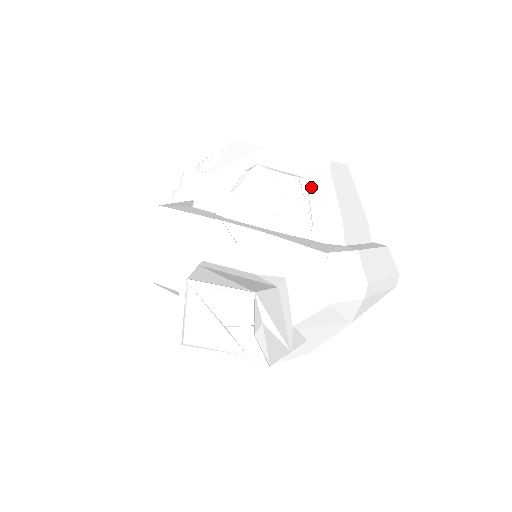
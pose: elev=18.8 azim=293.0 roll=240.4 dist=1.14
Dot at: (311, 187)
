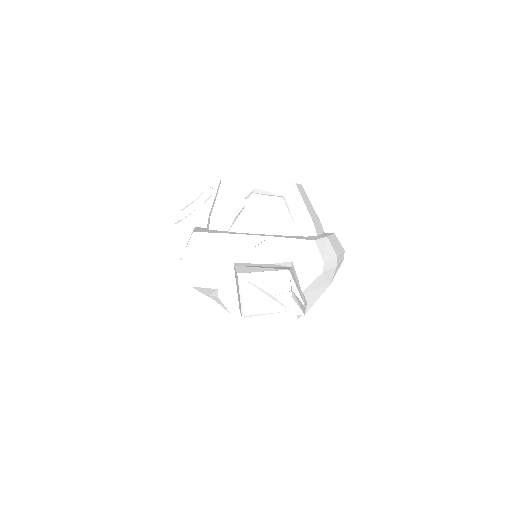
Dot at: (289, 202)
